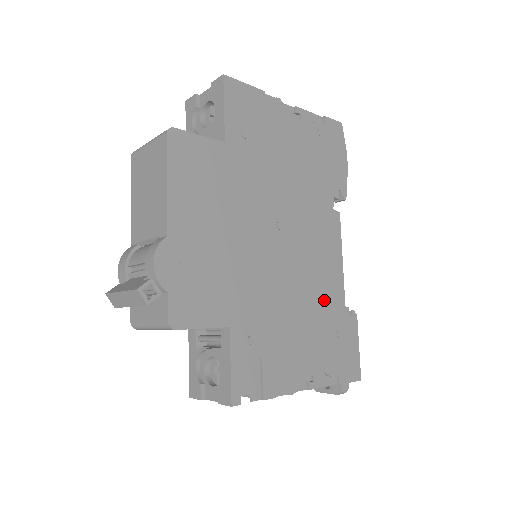
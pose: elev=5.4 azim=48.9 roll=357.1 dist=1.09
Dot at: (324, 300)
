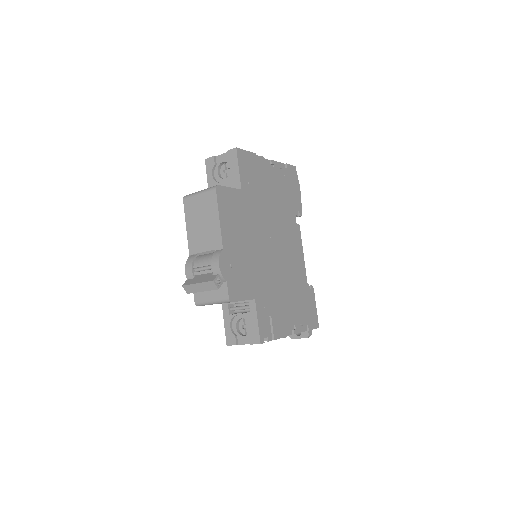
Dot at: (297, 280)
